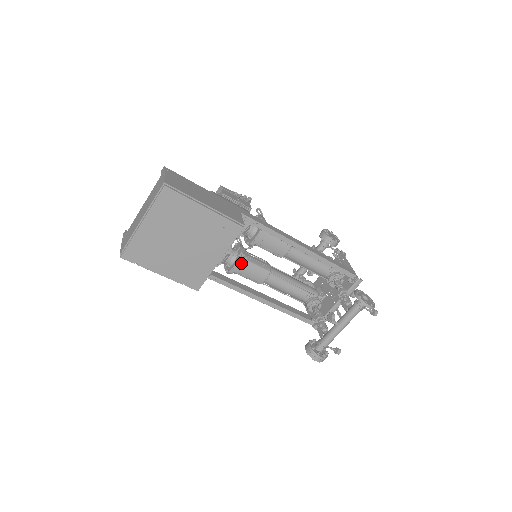
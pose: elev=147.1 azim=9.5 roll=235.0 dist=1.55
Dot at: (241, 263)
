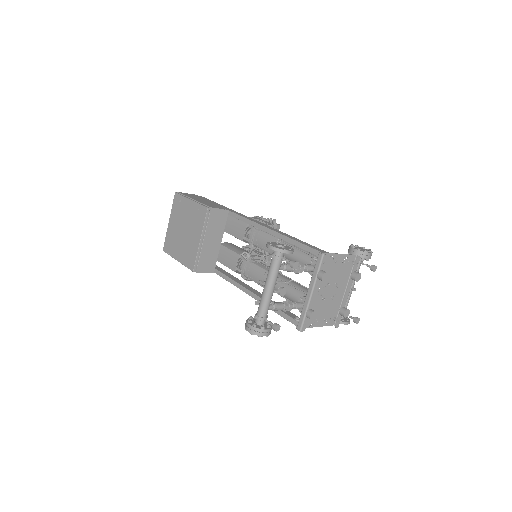
Dot at: (248, 265)
